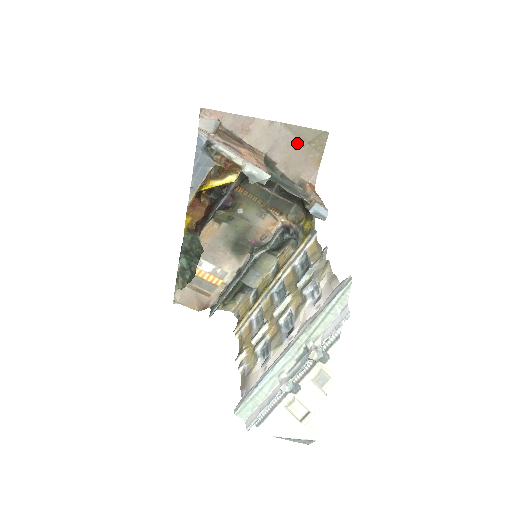
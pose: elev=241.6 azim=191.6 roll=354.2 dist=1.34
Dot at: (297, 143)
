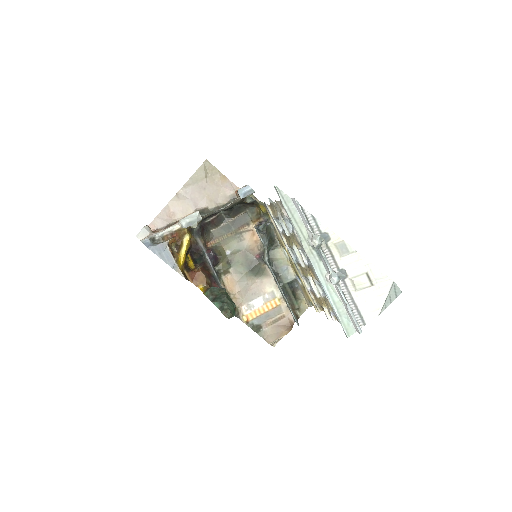
Dot at: (201, 185)
